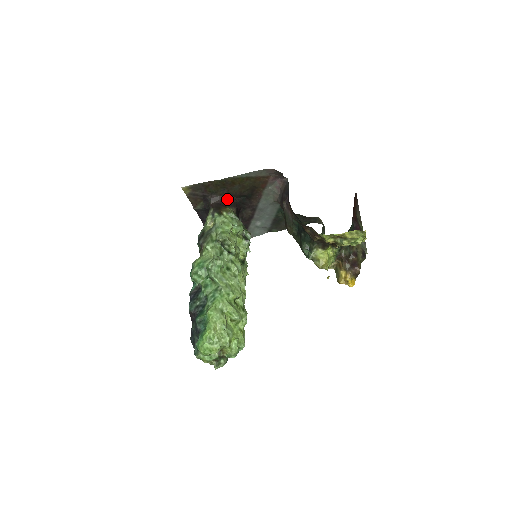
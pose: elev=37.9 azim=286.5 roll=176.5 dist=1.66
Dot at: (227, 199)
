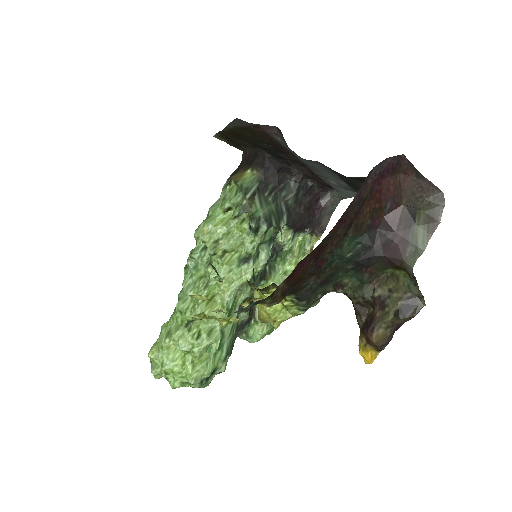
Dot at: (255, 153)
